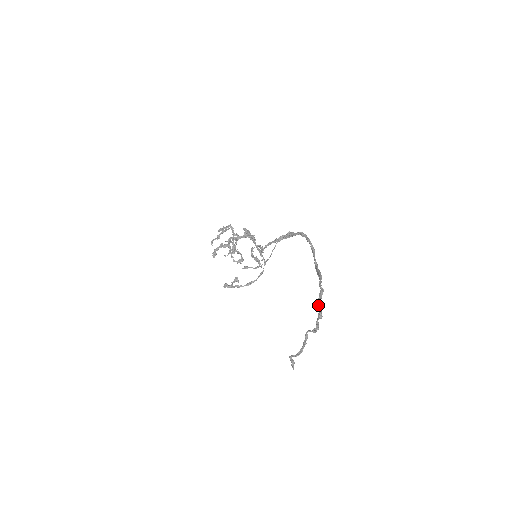
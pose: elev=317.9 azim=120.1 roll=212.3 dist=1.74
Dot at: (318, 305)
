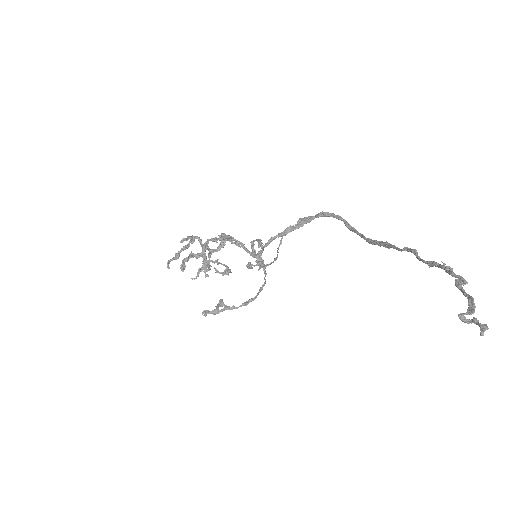
Dot at: (429, 261)
